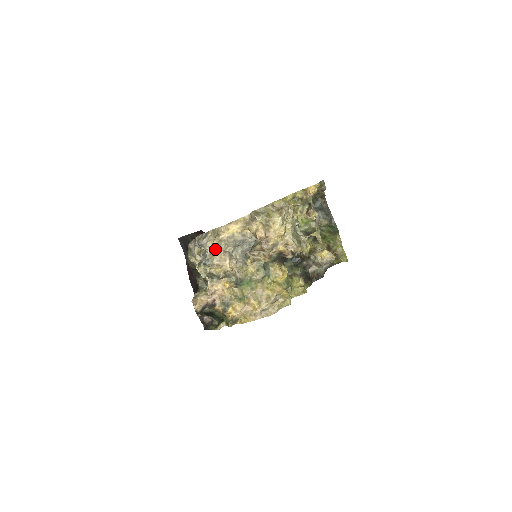
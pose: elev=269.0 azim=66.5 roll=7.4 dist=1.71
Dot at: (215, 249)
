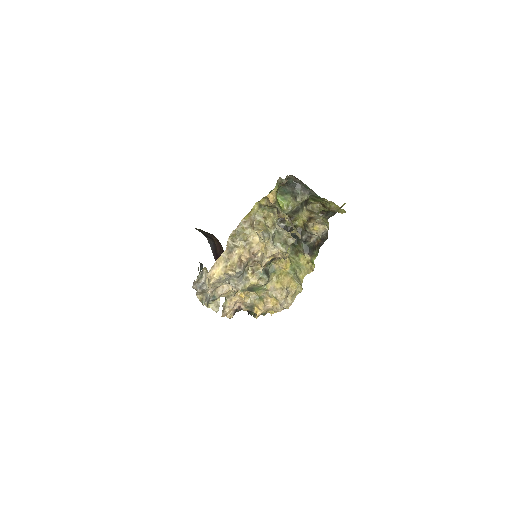
Dot at: (213, 288)
